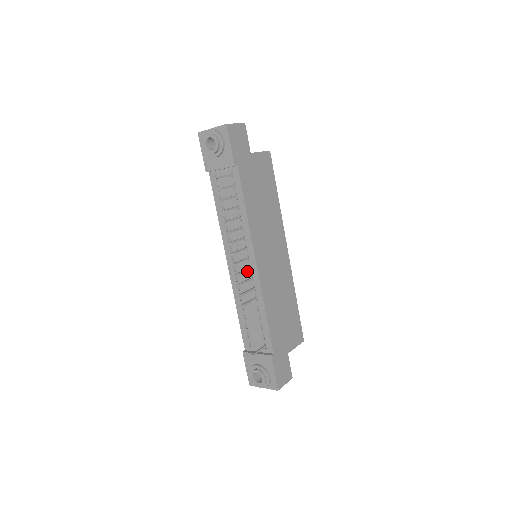
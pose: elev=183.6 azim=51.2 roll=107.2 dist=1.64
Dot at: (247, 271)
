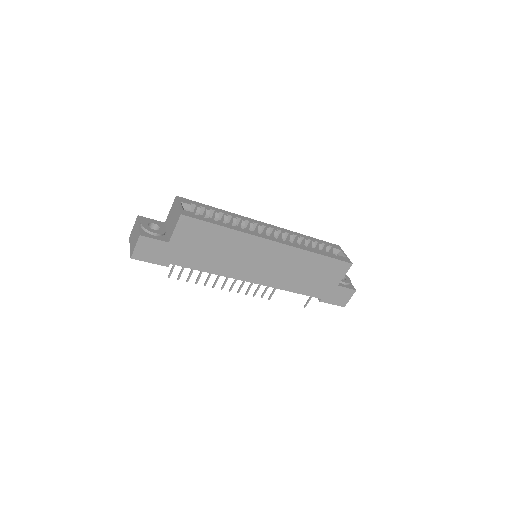
Dot at: occluded
